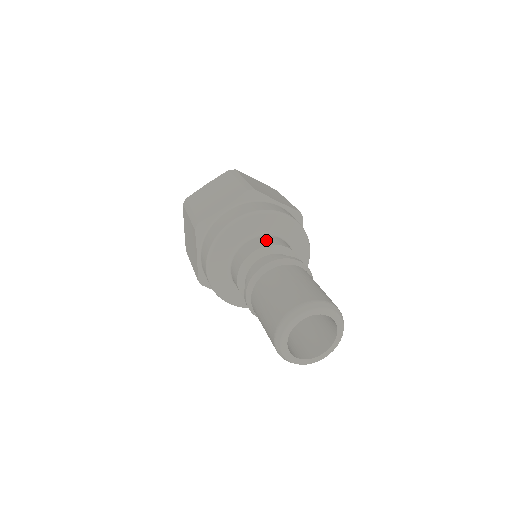
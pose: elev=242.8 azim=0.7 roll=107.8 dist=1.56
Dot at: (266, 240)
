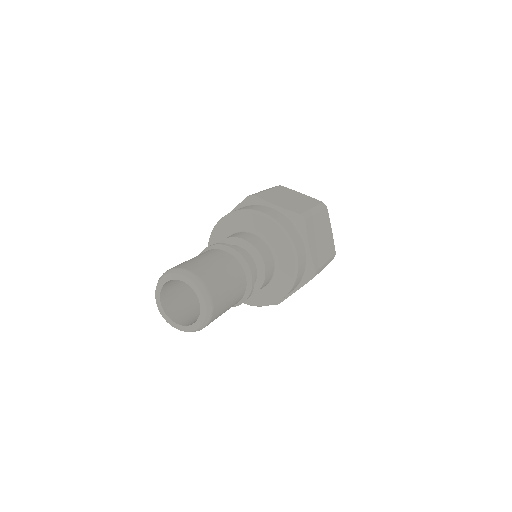
Dot at: (262, 246)
